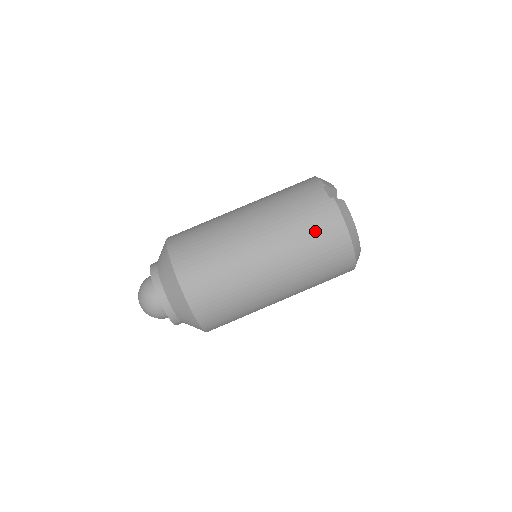
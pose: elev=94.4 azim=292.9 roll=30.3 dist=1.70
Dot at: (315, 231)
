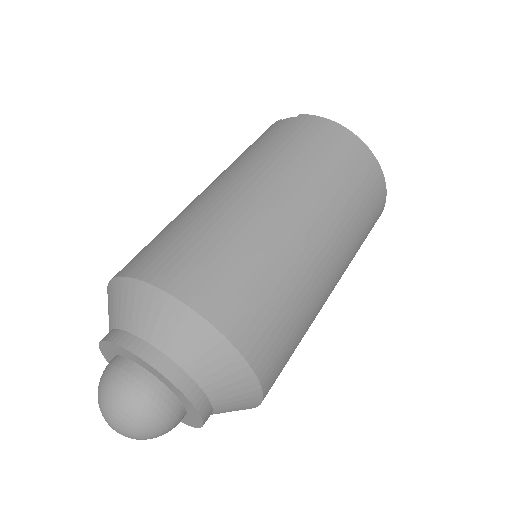
Dot at: (309, 143)
